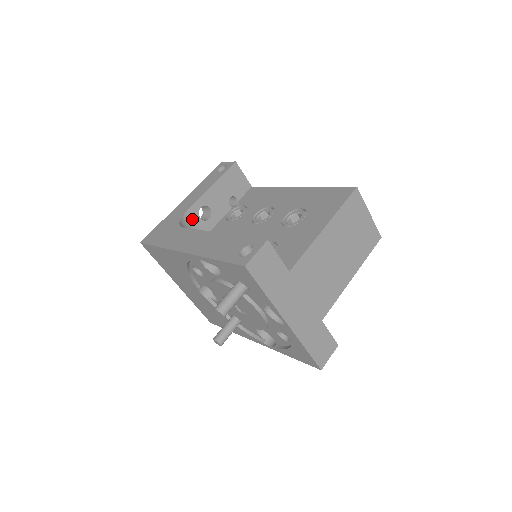
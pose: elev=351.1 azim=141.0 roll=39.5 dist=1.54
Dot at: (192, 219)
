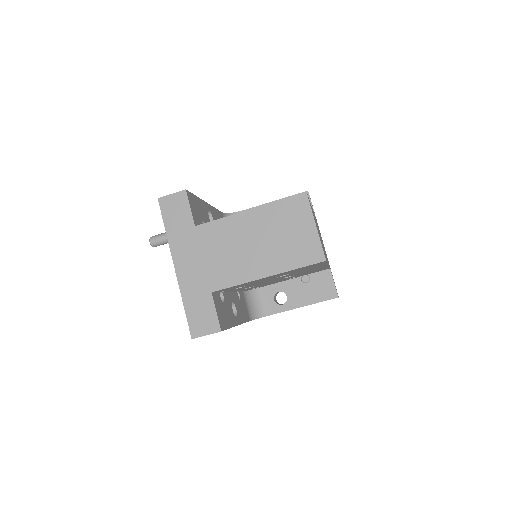
Dot at: occluded
